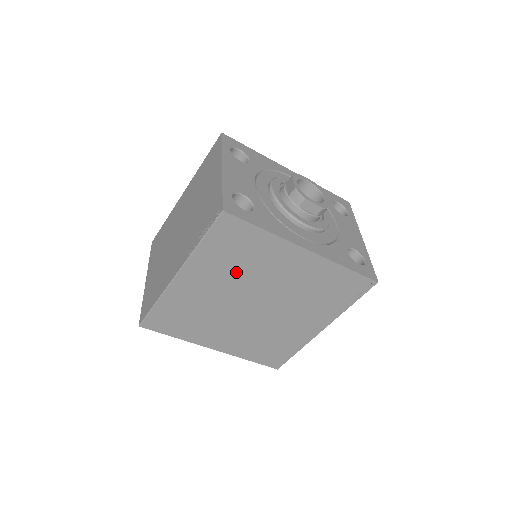
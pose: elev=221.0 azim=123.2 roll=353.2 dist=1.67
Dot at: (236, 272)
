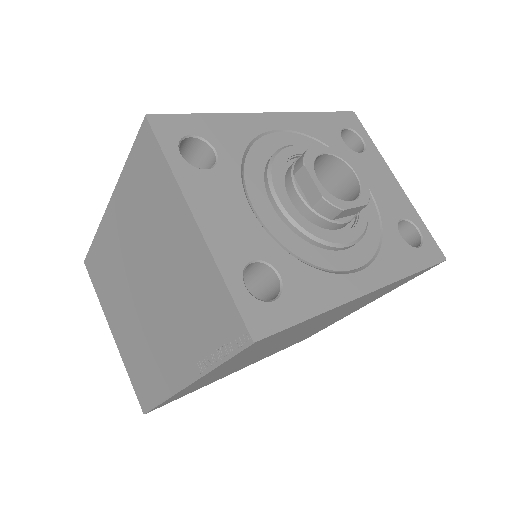
Dot at: (268, 346)
